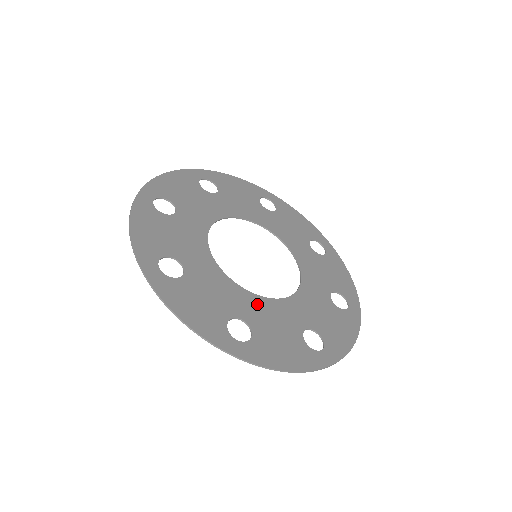
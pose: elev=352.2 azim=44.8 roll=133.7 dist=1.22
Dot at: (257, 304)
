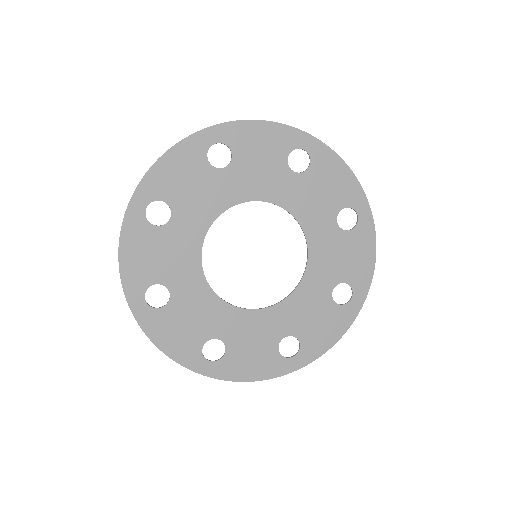
Dot at: (239, 319)
